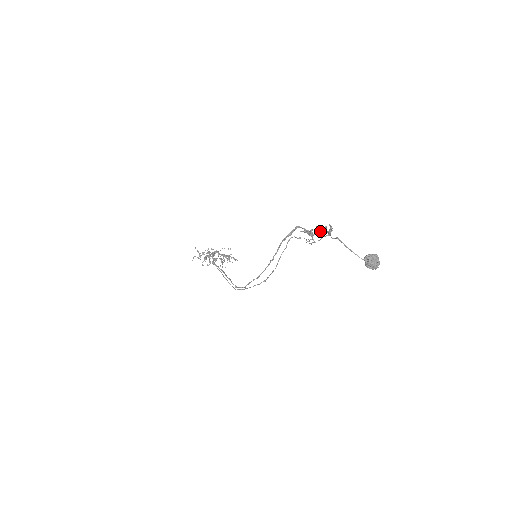
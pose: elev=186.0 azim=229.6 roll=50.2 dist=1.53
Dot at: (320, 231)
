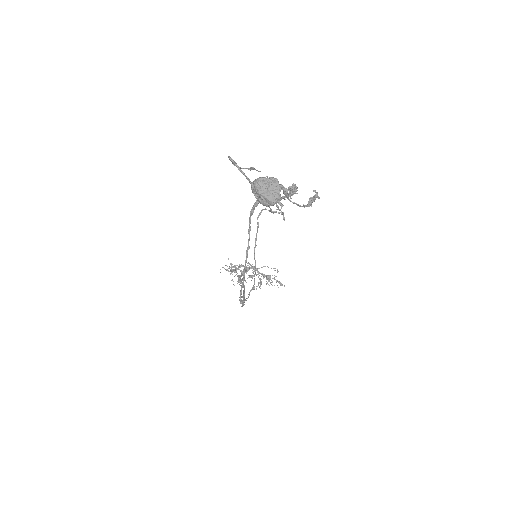
Dot at: (284, 191)
